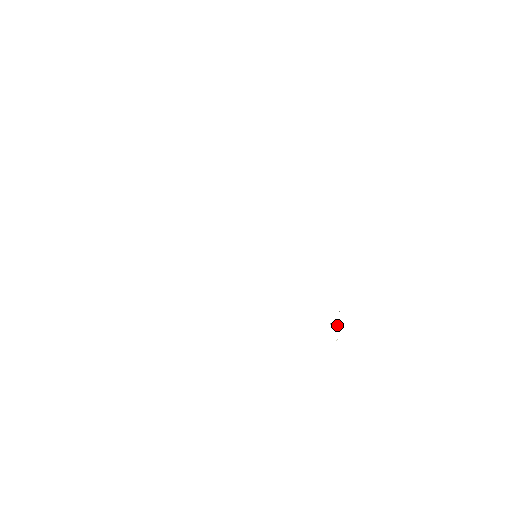
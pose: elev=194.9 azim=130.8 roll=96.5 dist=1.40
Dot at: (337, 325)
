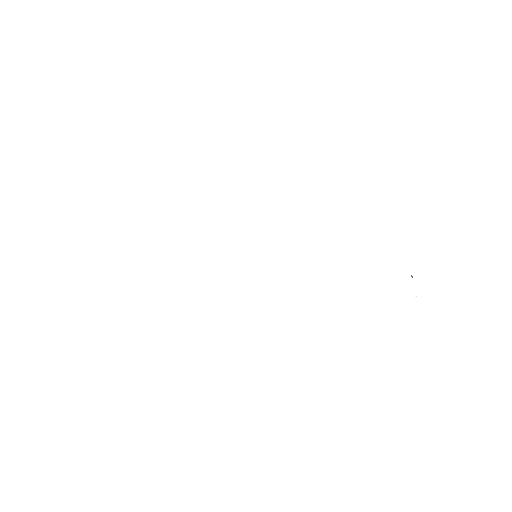
Dot at: occluded
